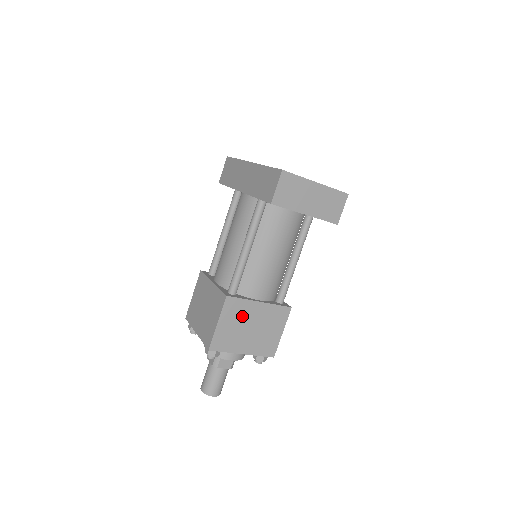
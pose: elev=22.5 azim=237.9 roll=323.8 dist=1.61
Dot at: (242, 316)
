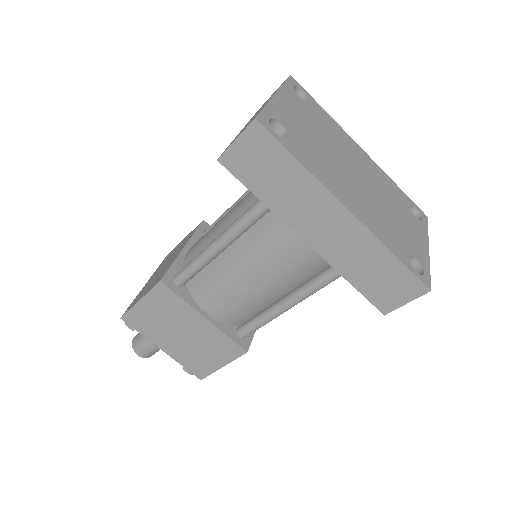
Dot at: occluded
